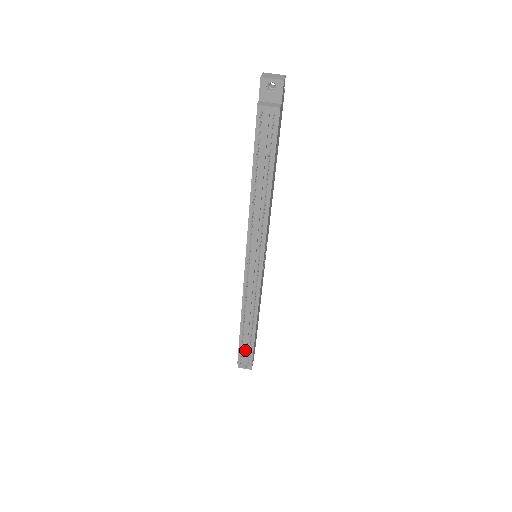
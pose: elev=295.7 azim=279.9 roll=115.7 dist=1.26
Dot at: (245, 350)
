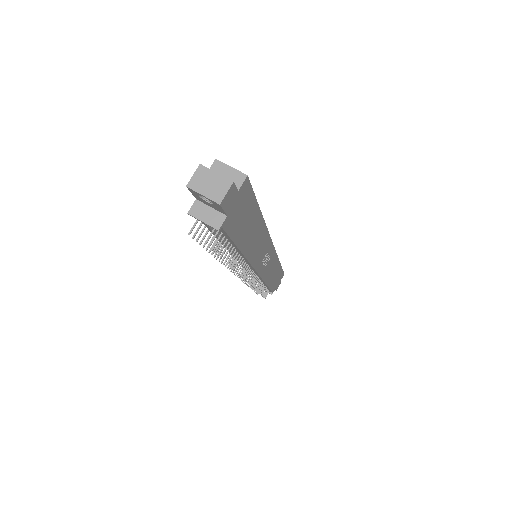
Dot at: occluded
